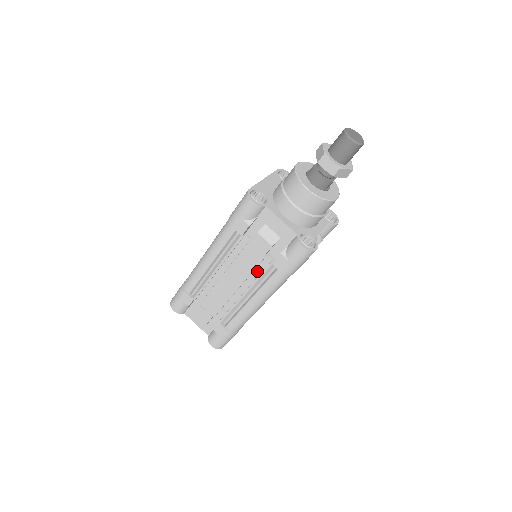
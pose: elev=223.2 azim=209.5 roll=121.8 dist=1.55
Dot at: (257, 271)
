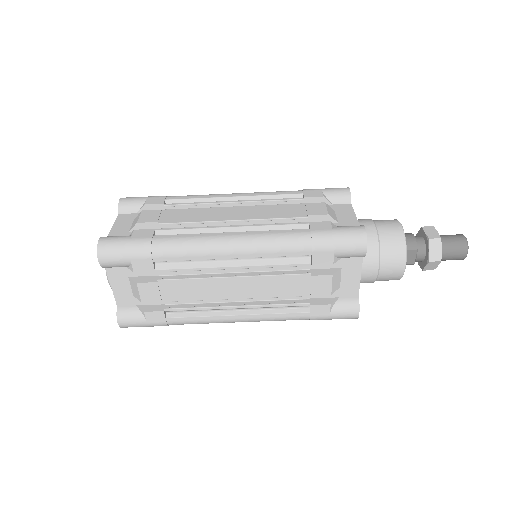
Dot at: occluded
